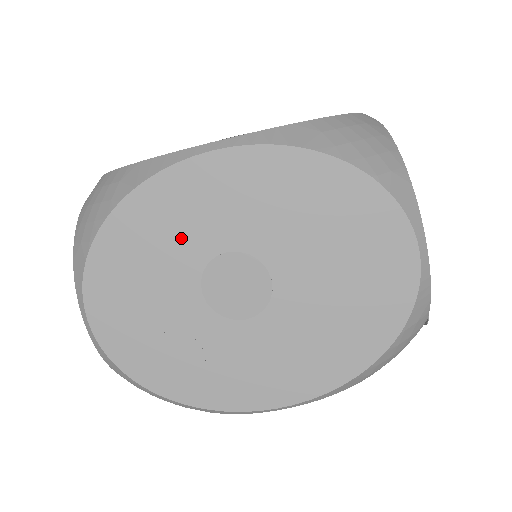
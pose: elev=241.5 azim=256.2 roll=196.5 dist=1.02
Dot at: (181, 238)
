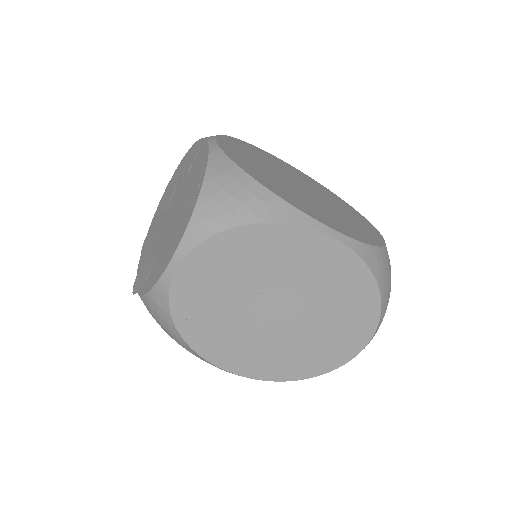
Dot at: (274, 265)
